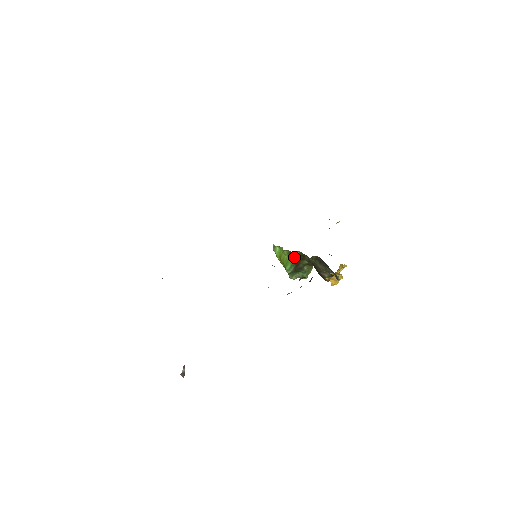
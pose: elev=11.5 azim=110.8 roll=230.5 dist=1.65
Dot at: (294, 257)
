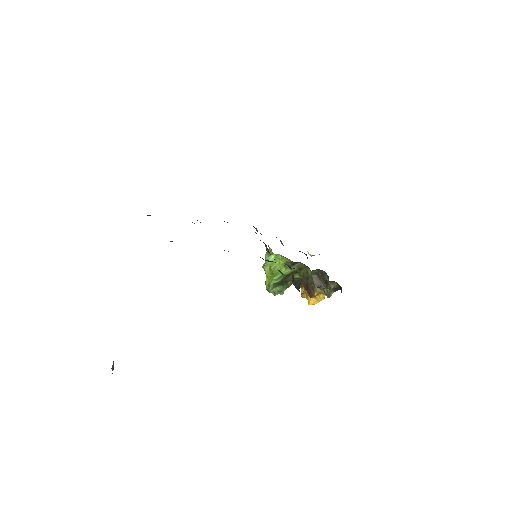
Dot at: occluded
